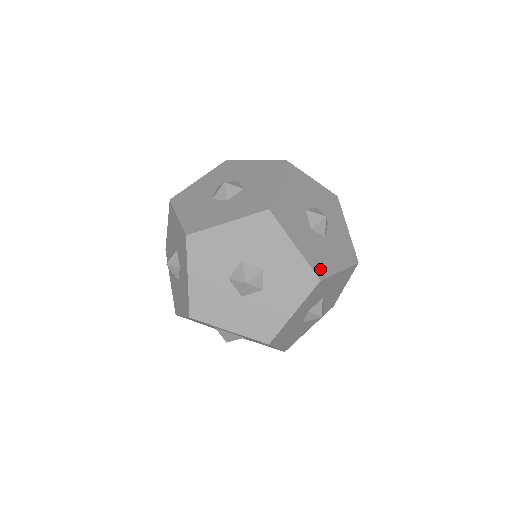
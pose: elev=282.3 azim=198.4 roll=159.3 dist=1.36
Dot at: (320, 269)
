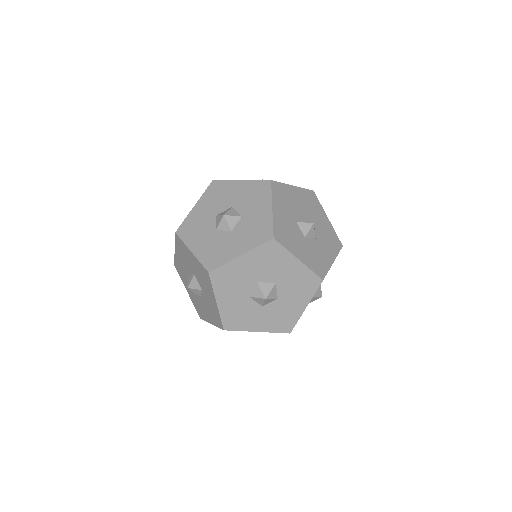
Dot at: (280, 236)
